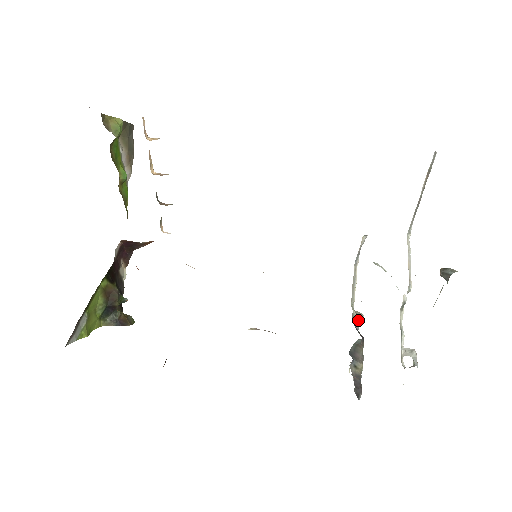
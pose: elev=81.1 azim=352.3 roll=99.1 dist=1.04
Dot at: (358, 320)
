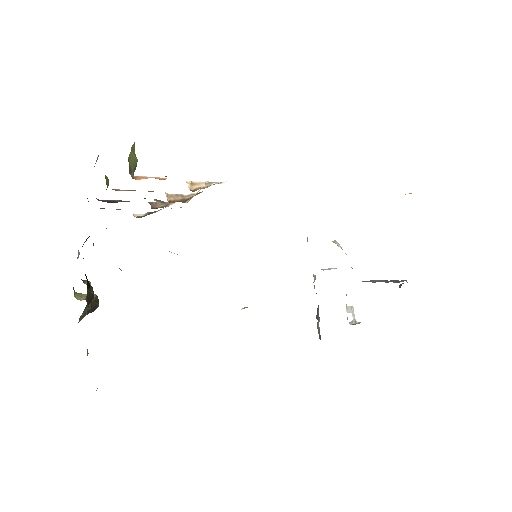
Dot at: occluded
